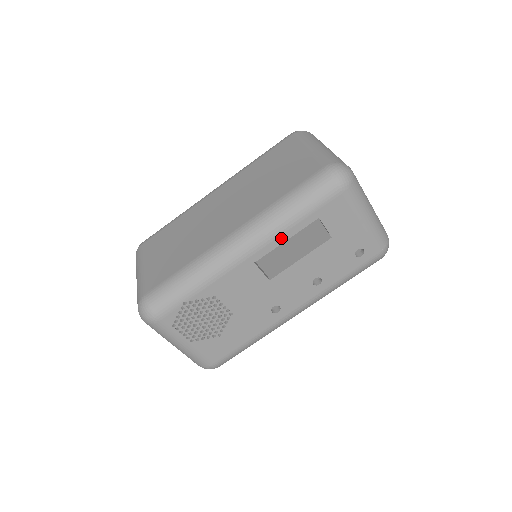
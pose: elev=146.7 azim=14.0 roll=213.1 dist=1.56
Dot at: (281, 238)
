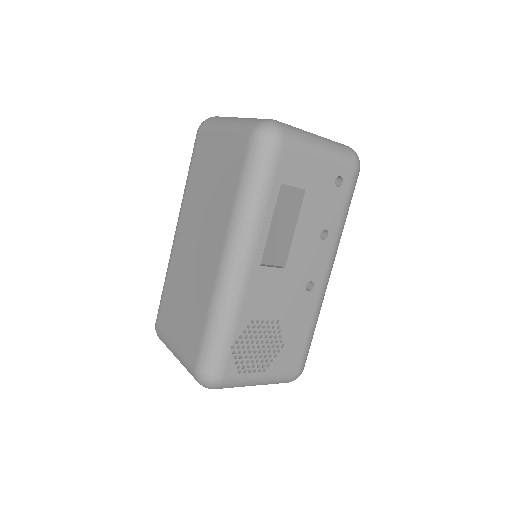
Dot at: (265, 227)
